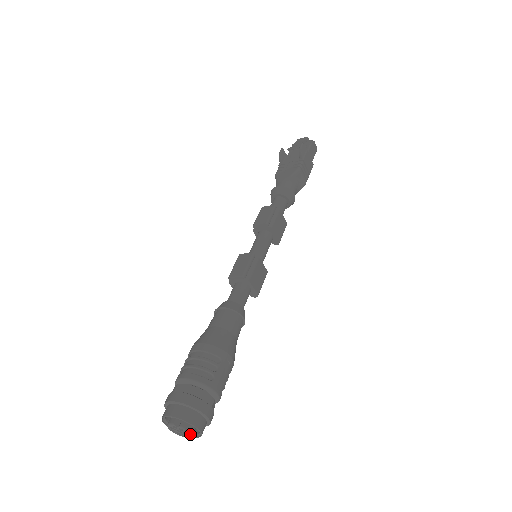
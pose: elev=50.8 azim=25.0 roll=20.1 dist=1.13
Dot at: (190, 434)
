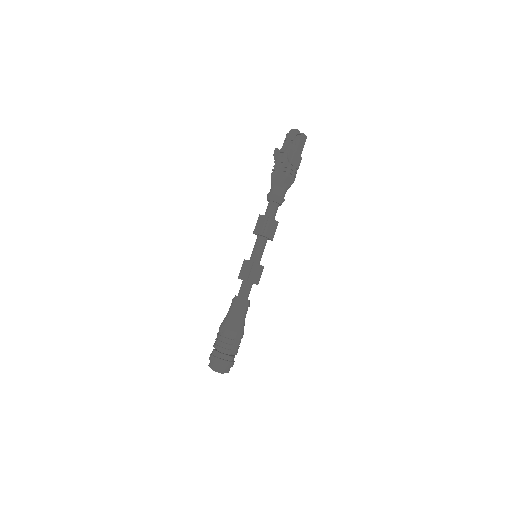
Dot at: (223, 373)
